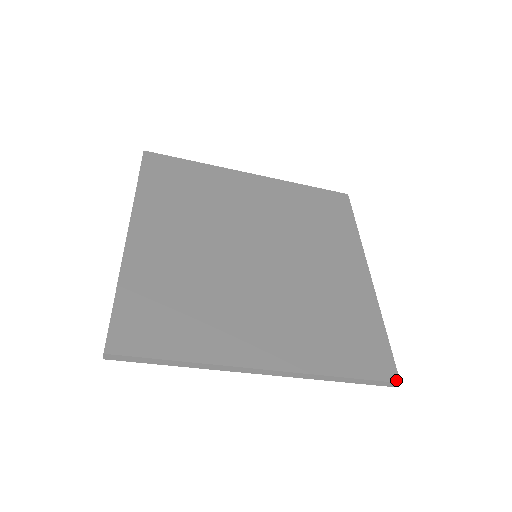
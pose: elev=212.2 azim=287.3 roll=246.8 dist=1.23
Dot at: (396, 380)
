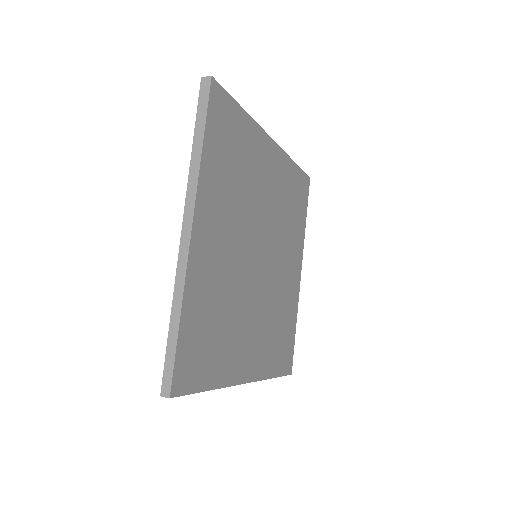
Dot at: (291, 373)
